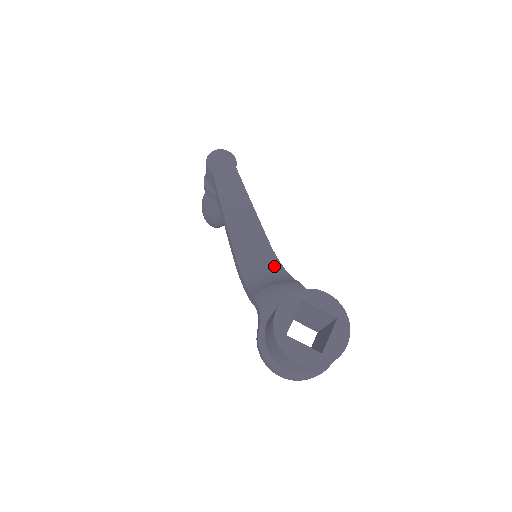
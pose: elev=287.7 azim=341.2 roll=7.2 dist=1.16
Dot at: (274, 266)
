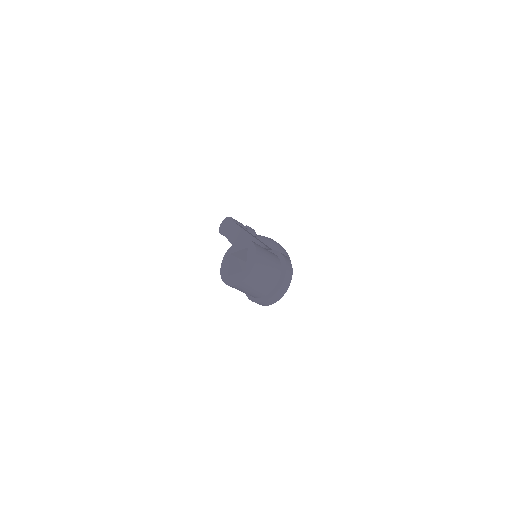
Dot at: occluded
